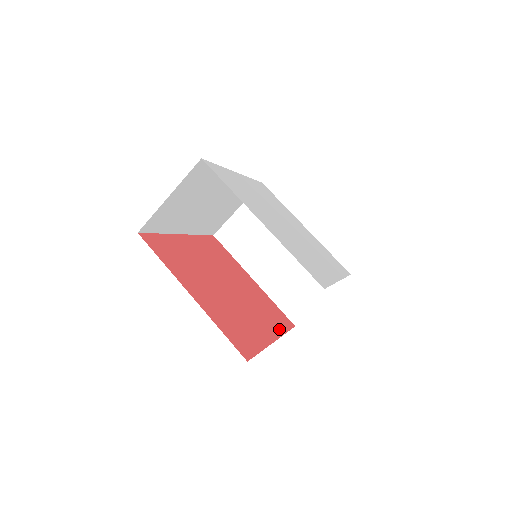
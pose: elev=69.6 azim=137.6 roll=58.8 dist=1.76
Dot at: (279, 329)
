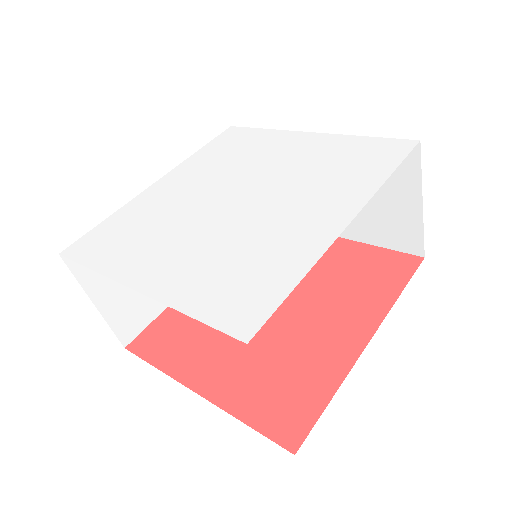
Dot at: (382, 302)
